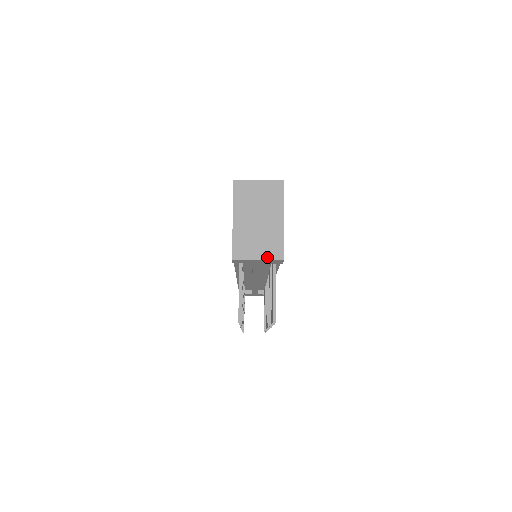
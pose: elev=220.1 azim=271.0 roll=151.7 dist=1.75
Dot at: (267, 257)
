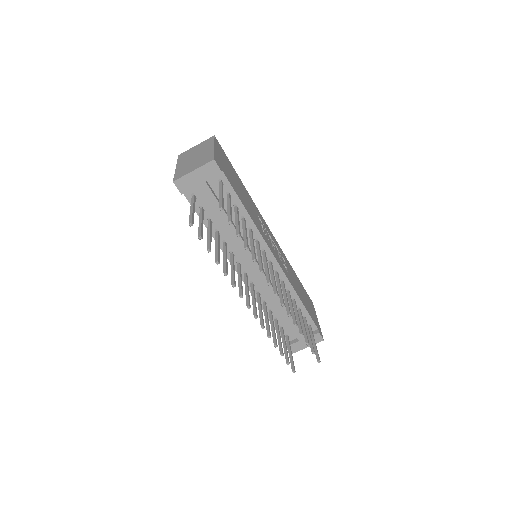
Dot at: (200, 166)
